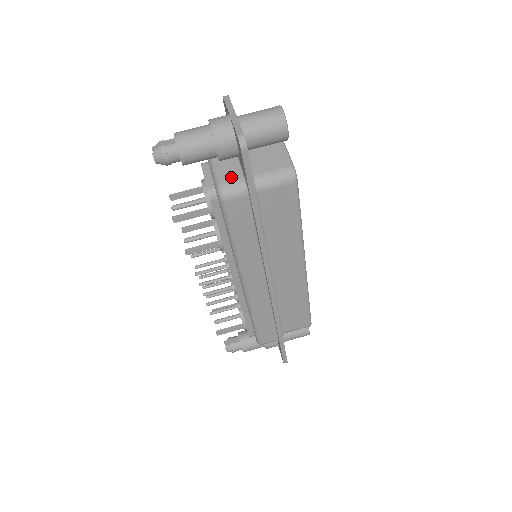
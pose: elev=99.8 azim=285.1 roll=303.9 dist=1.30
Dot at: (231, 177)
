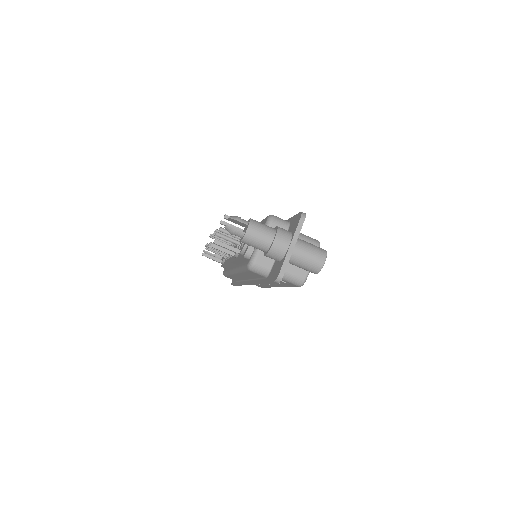
Dot at: (264, 262)
